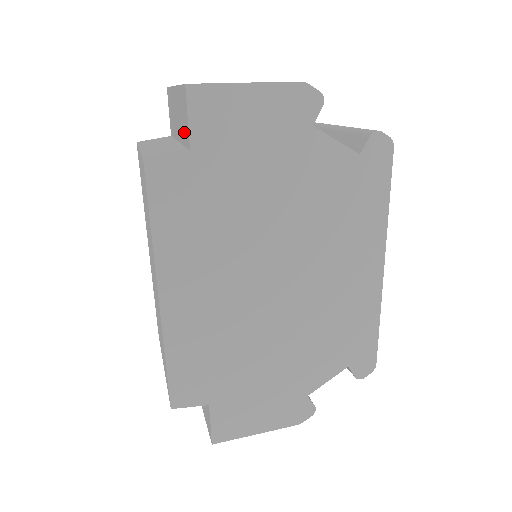
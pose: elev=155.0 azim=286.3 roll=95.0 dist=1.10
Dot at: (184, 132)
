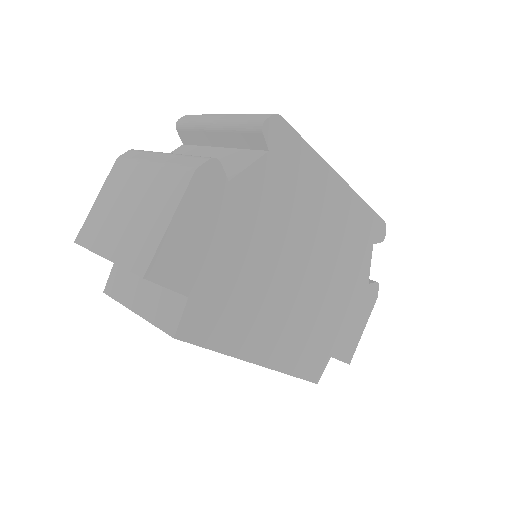
Dot at: occluded
